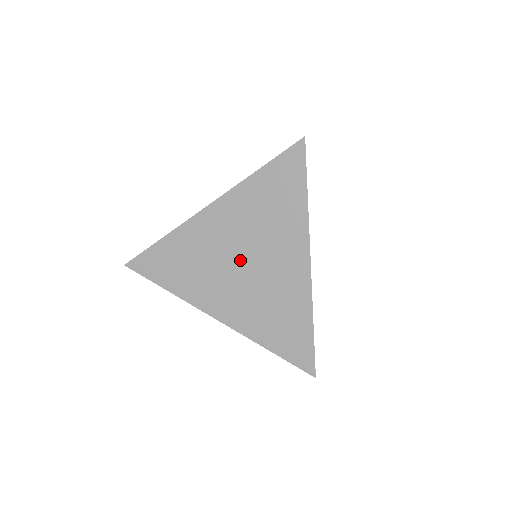
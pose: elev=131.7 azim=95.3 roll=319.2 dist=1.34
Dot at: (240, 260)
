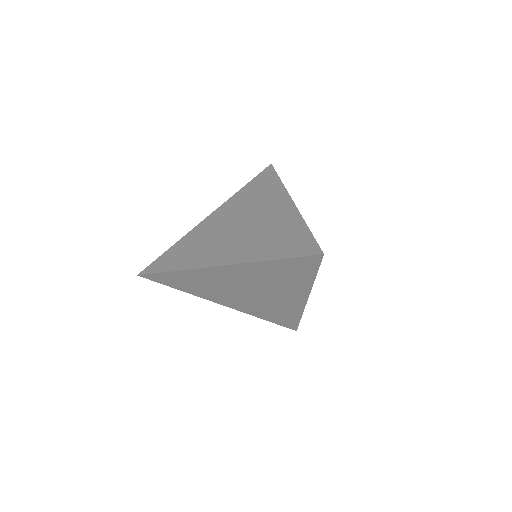
Dot at: (247, 291)
